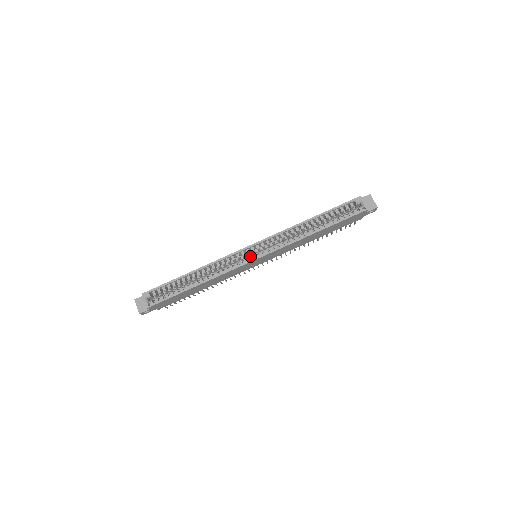
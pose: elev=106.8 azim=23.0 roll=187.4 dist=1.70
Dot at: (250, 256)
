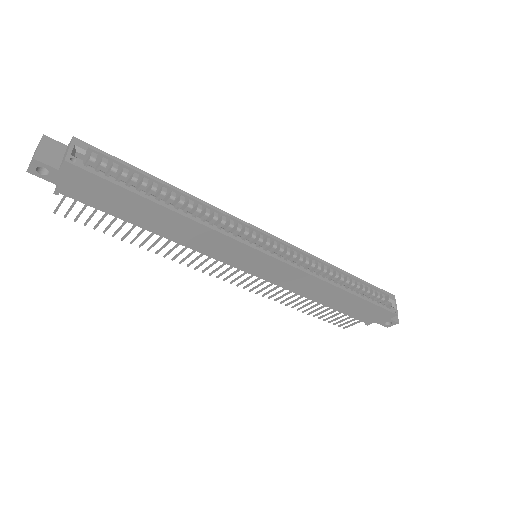
Dot at: occluded
